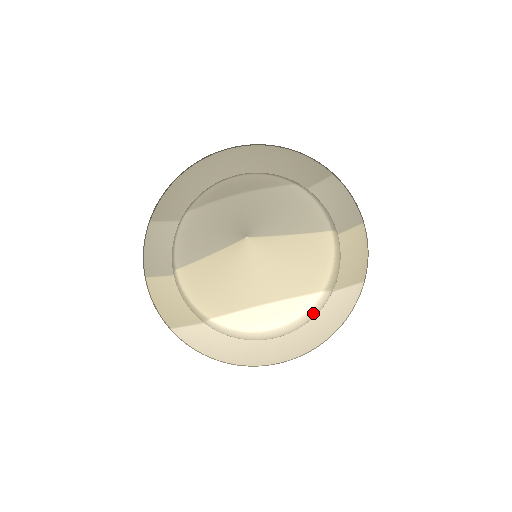
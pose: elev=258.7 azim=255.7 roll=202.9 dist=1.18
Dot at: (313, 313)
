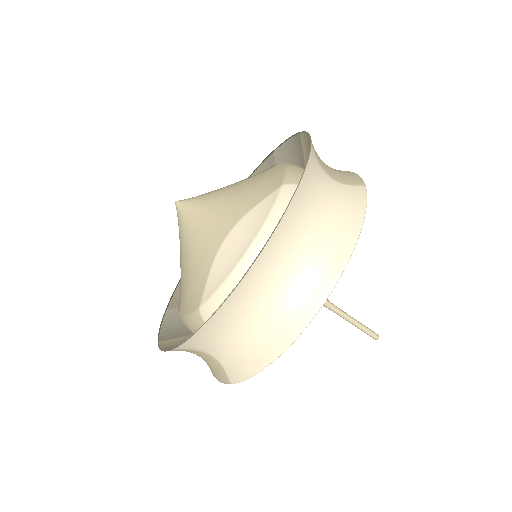
Dot at: occluded
